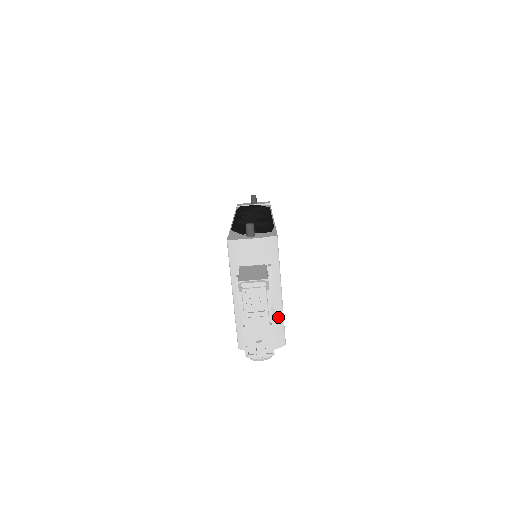
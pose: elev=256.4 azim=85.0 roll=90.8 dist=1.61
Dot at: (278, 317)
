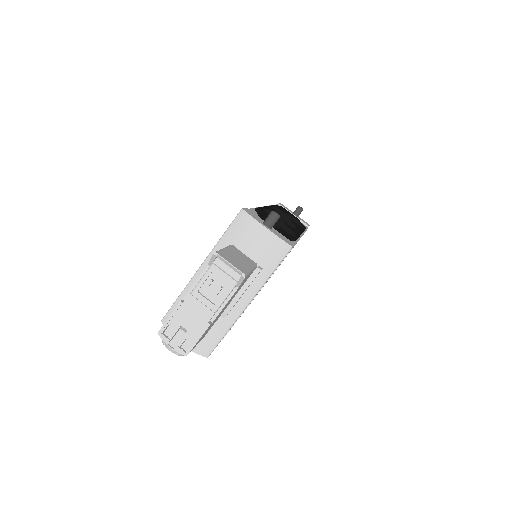
Dot at: (224, 325)
